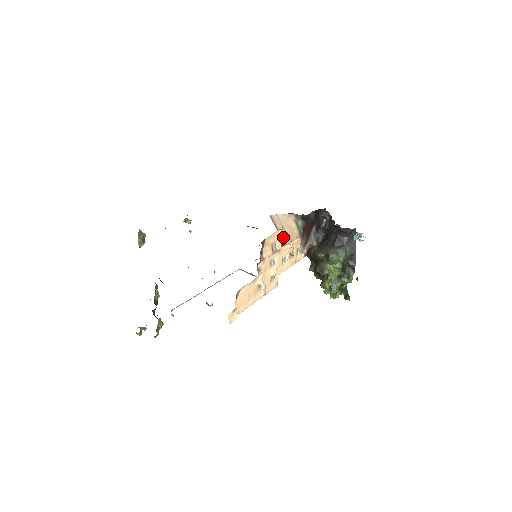
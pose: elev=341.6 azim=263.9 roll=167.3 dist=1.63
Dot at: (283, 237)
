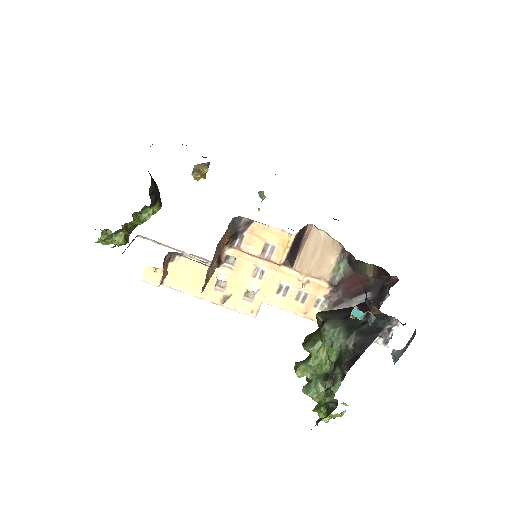
Dot at: (301, 258)
